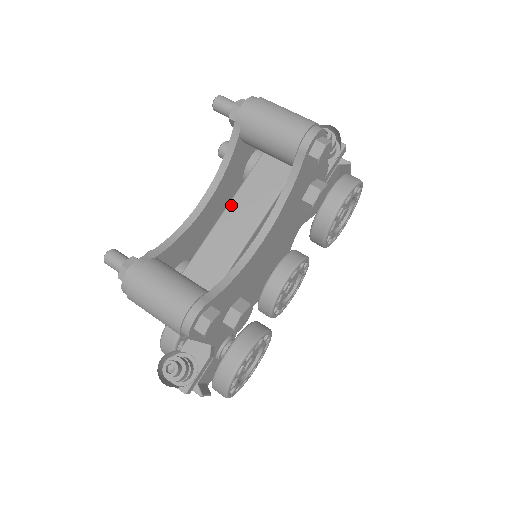
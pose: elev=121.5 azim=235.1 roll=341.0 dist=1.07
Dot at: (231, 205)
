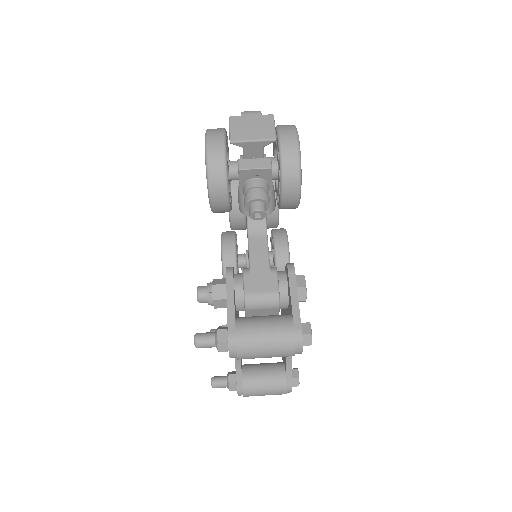
Dot at: occluded
